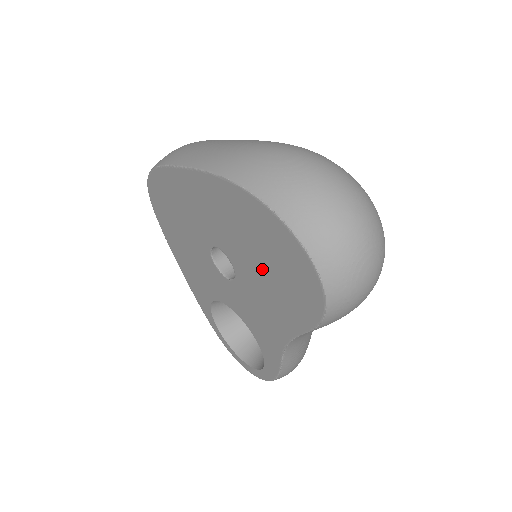
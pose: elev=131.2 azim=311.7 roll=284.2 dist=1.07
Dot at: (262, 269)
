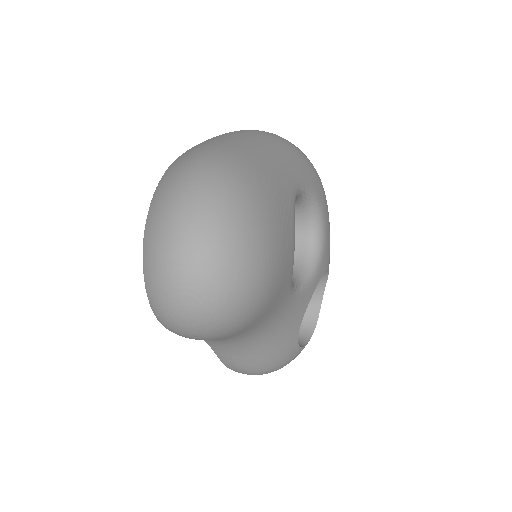
Dot at: occluded
